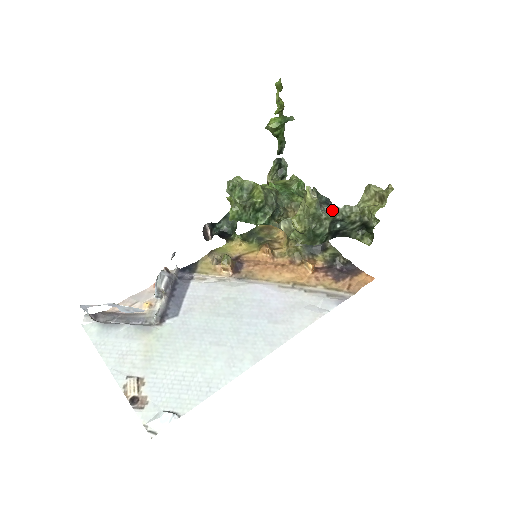
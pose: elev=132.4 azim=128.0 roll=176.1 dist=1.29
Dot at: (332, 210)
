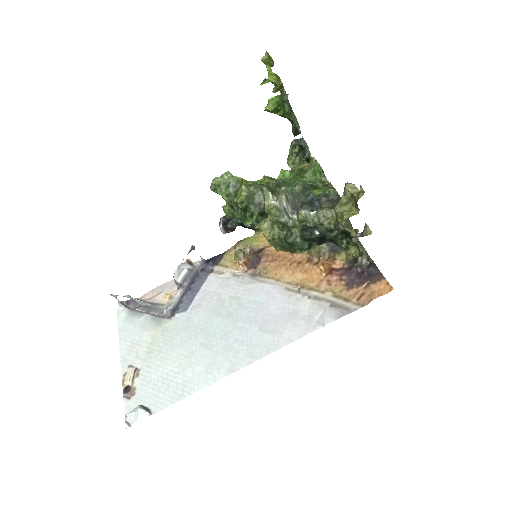
Dot at: (297, 217)
